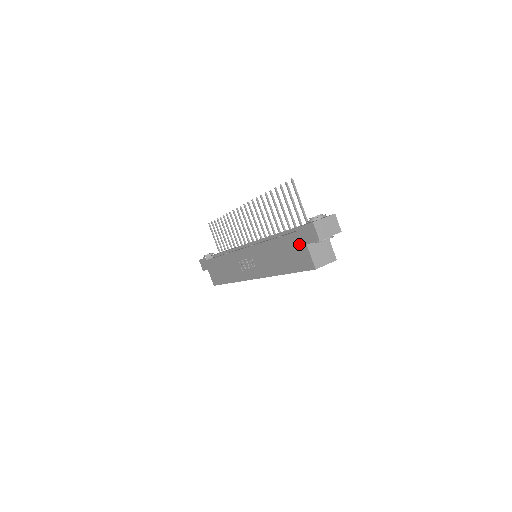
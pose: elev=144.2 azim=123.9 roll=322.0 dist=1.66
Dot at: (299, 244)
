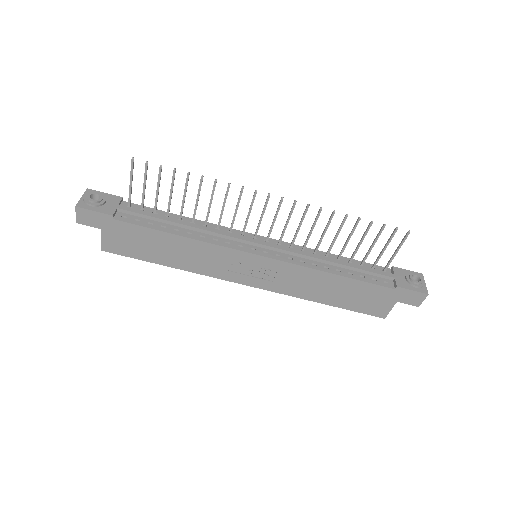
Dot at: (386, 298)
